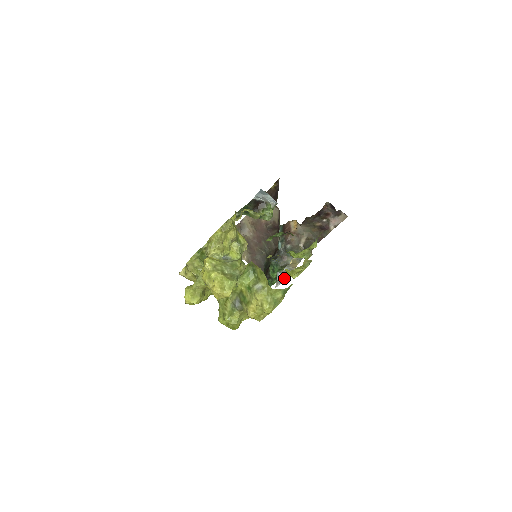
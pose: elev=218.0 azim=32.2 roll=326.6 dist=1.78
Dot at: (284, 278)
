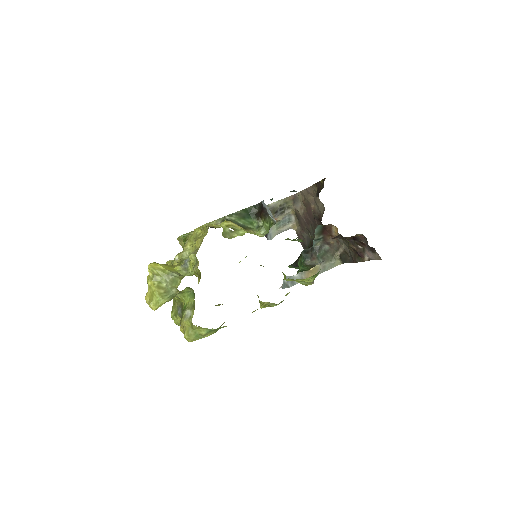
Dot at: (286, 286)
